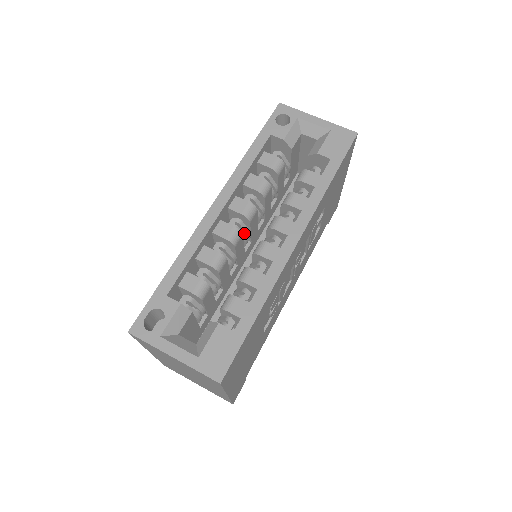
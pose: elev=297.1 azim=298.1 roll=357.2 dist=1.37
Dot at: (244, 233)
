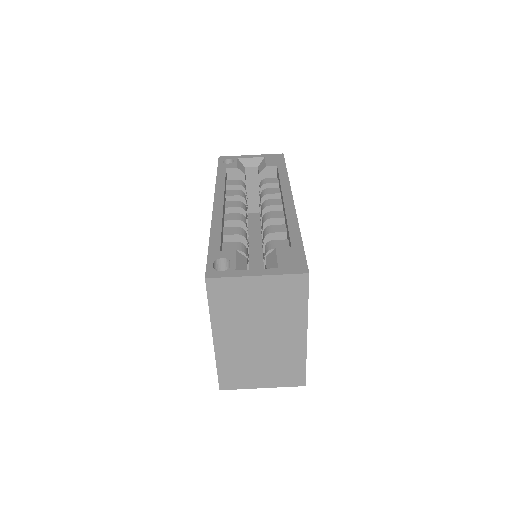
Dot at: occluded
